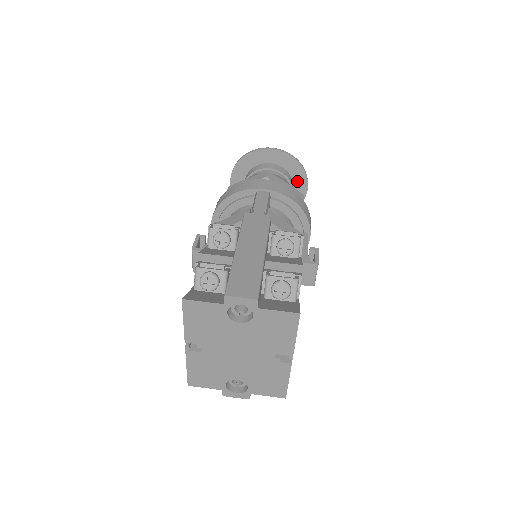
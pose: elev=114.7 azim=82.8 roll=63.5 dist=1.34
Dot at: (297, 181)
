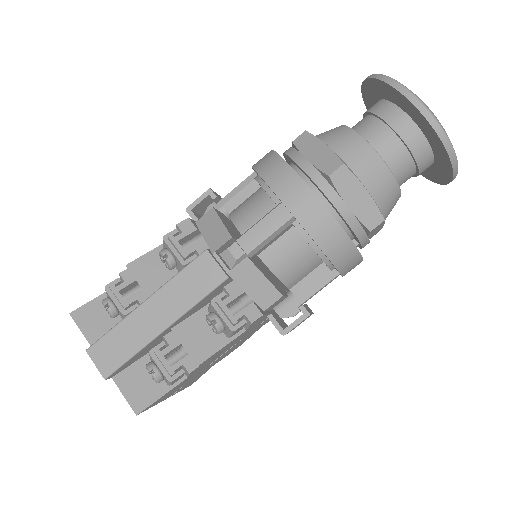
Dot at: (440, 163)
